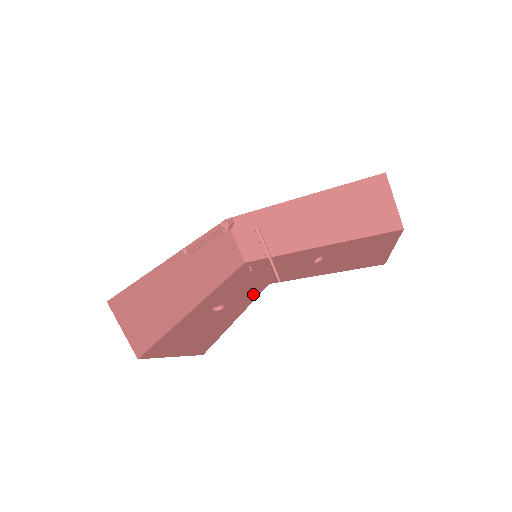
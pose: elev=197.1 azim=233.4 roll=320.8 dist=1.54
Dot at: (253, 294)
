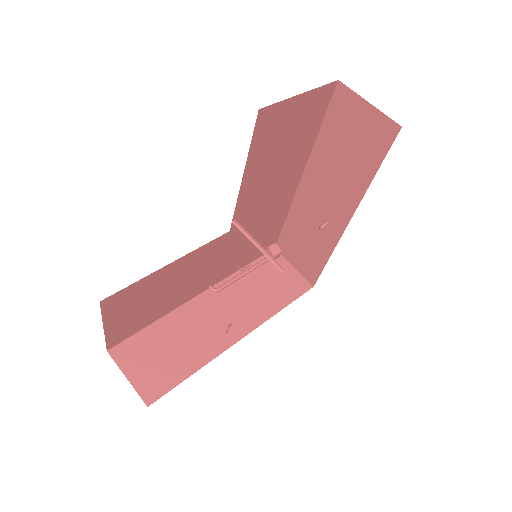
Dot at: occluded
